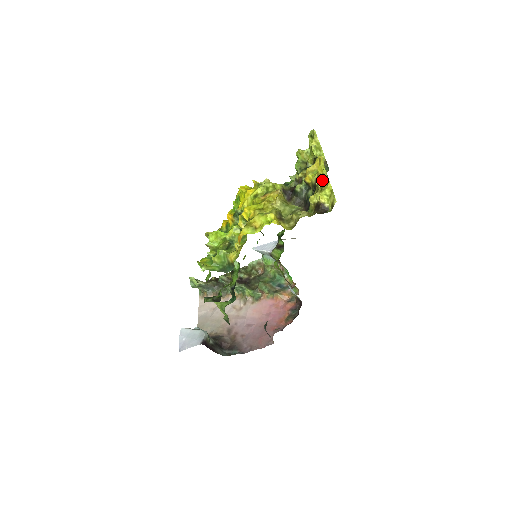
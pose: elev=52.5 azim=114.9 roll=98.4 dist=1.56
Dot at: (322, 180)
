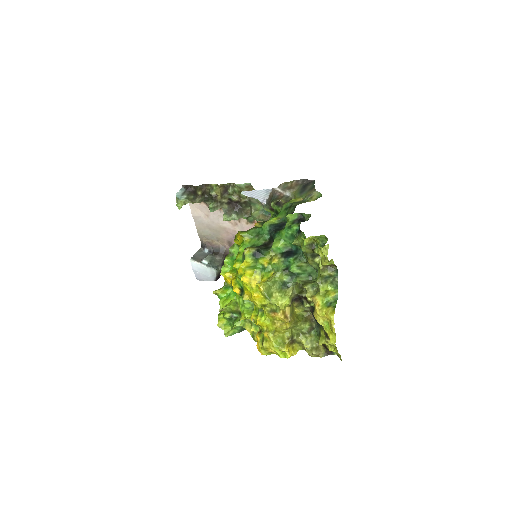
Dot at: occluded
